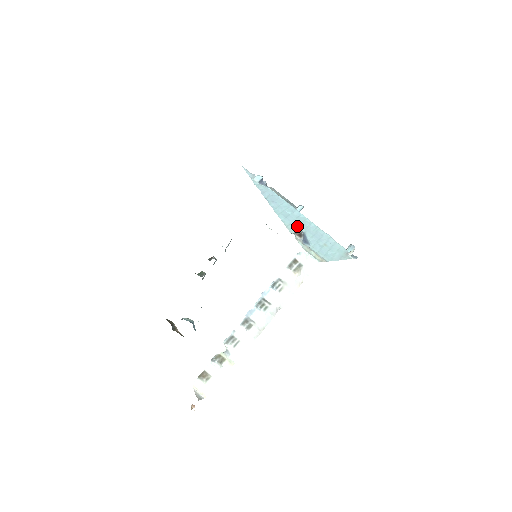
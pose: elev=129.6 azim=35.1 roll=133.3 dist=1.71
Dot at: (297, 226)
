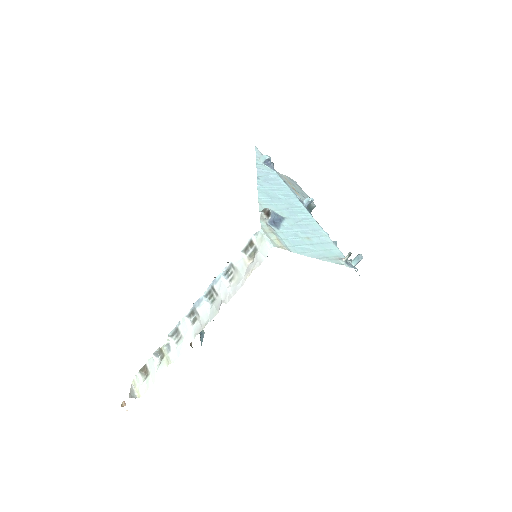
Dot at: (279, 209)
